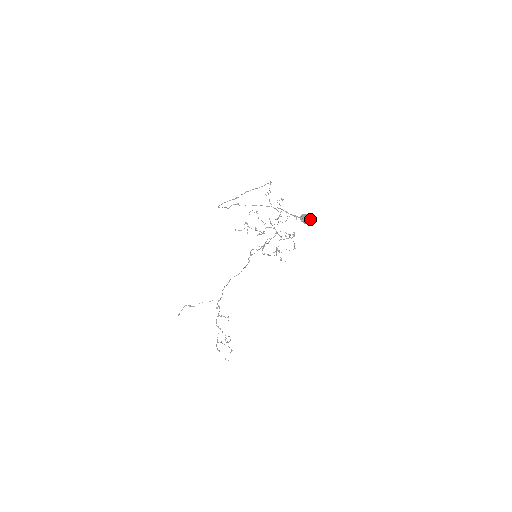
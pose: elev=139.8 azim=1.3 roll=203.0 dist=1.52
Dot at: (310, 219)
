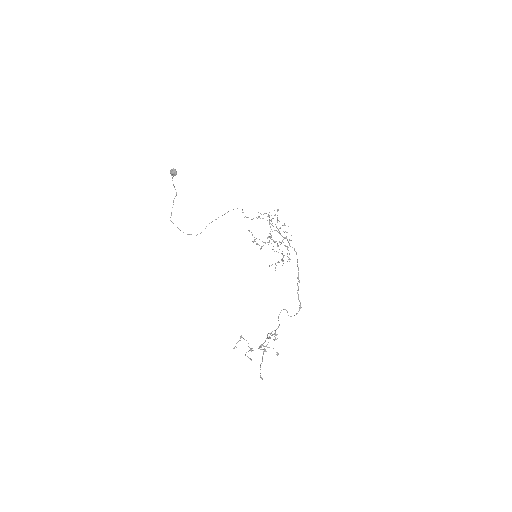
Dot at: (171, 169)
